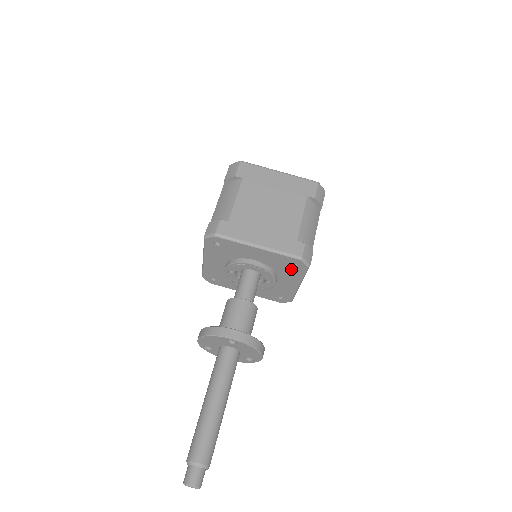
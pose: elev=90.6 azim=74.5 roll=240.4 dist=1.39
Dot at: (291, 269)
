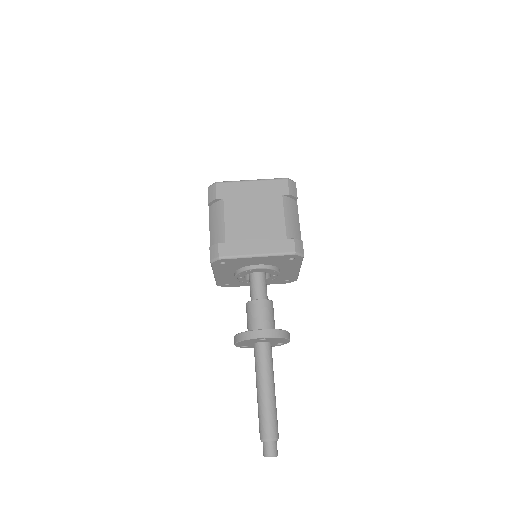
Dot at: (289, 262)
